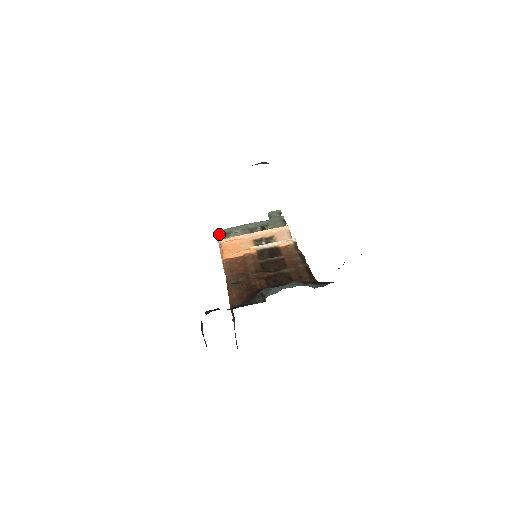
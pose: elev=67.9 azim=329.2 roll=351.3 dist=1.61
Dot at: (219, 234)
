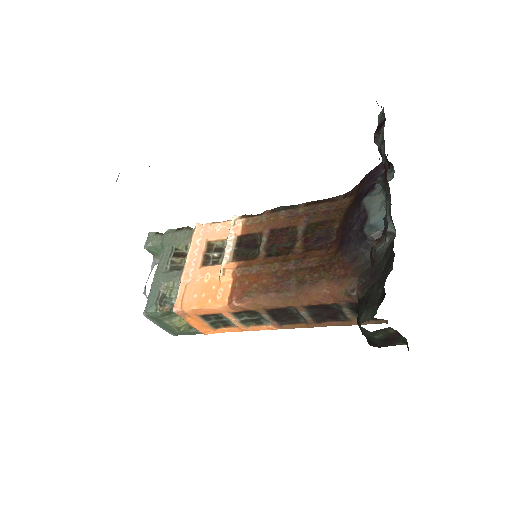
Dot at: (152, 313)
